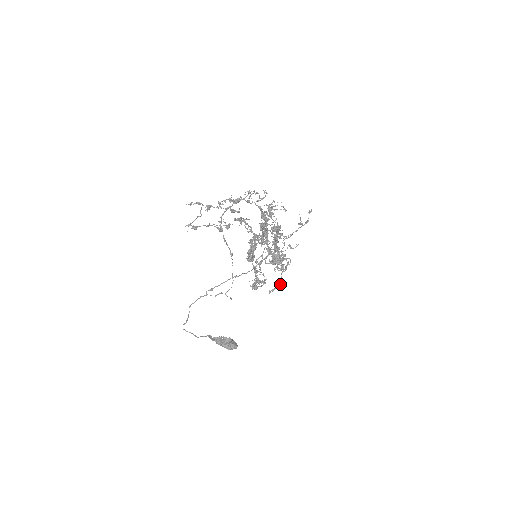
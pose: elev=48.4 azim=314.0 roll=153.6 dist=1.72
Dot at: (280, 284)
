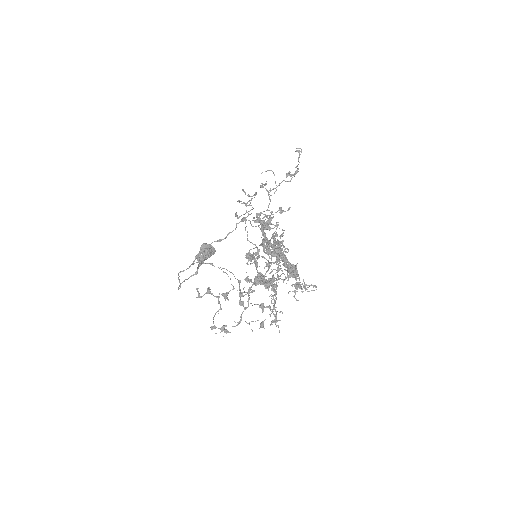
Dot at: occluded
